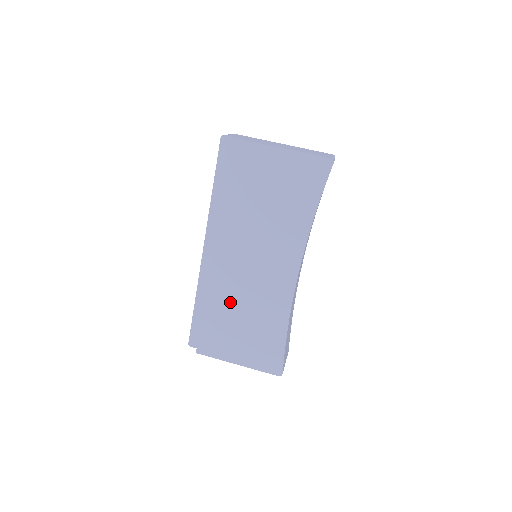
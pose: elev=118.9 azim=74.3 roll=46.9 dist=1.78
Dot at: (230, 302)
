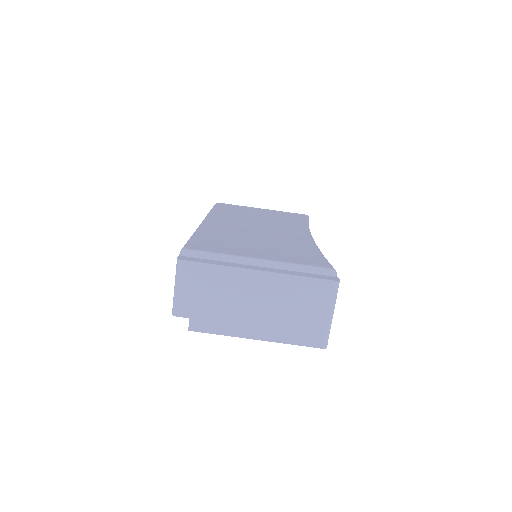
Dot at: occluded
